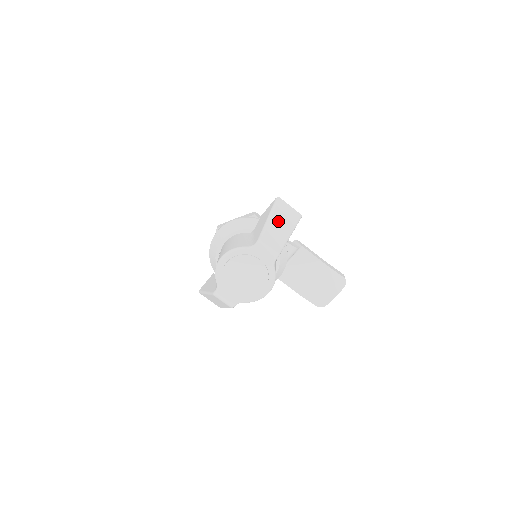
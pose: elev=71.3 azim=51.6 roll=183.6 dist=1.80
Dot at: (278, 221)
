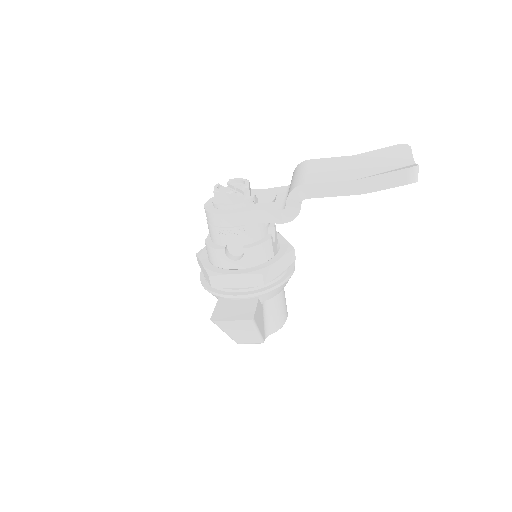
Dot at: (235, 332)
